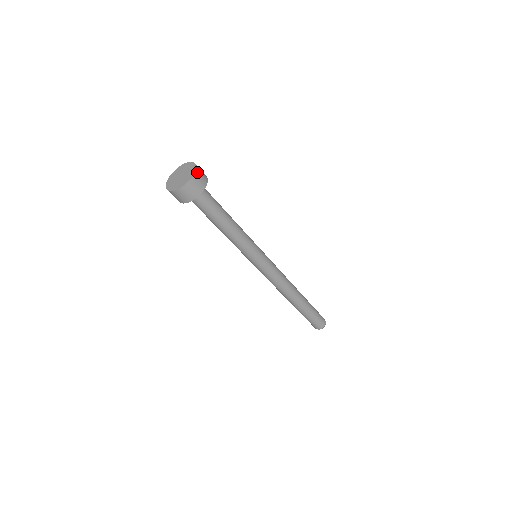
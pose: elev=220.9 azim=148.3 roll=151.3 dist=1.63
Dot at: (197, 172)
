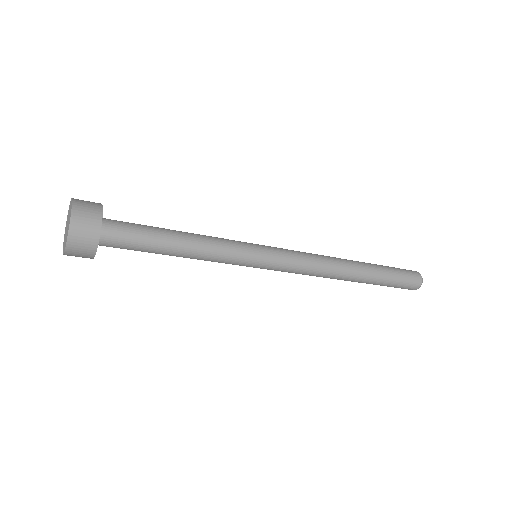
Dot at: (70, 246)
